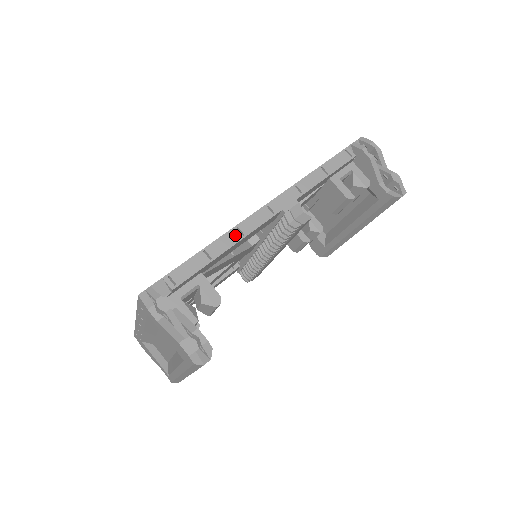
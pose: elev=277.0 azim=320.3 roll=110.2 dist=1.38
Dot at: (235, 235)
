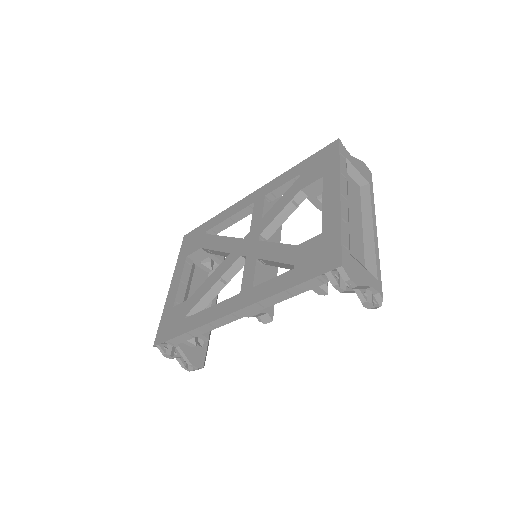
Dot at: (208, 327)
